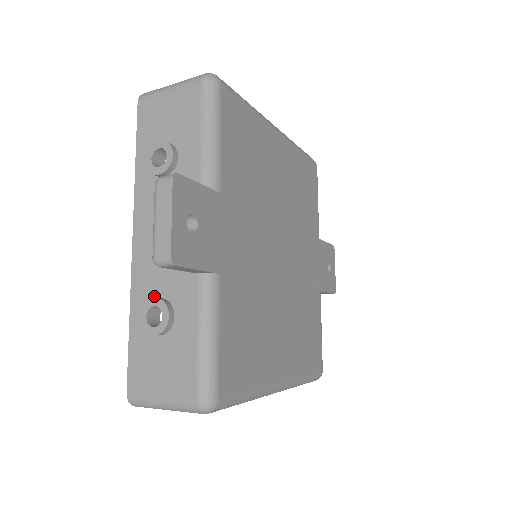
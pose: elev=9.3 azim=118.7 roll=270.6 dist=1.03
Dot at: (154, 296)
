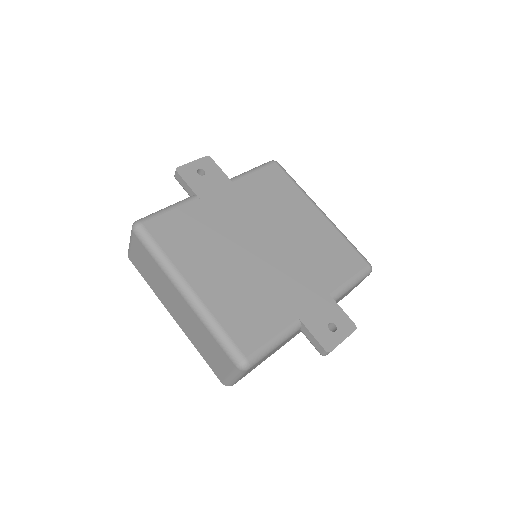
Dot at: occluded
